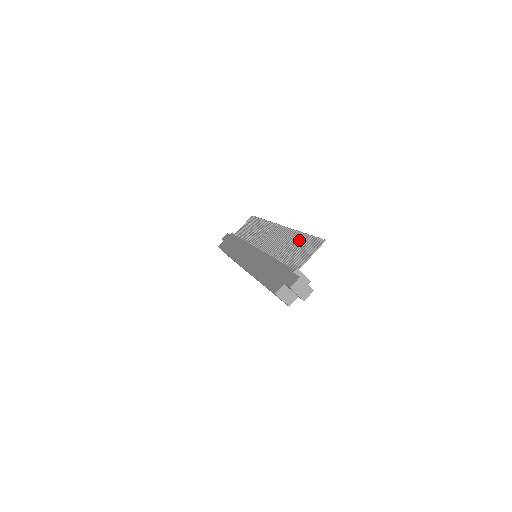
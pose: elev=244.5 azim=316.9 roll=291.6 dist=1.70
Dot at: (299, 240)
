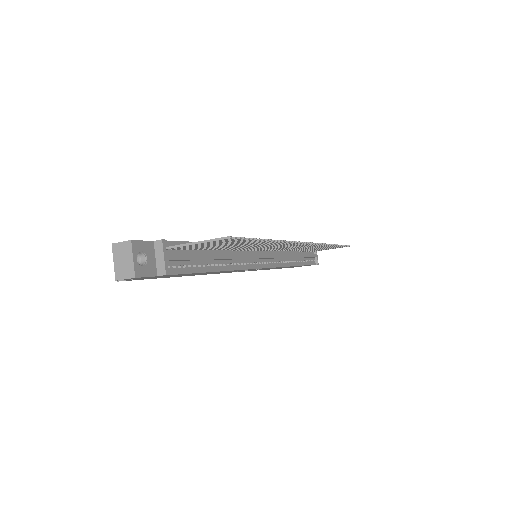
Dot at: occluded
